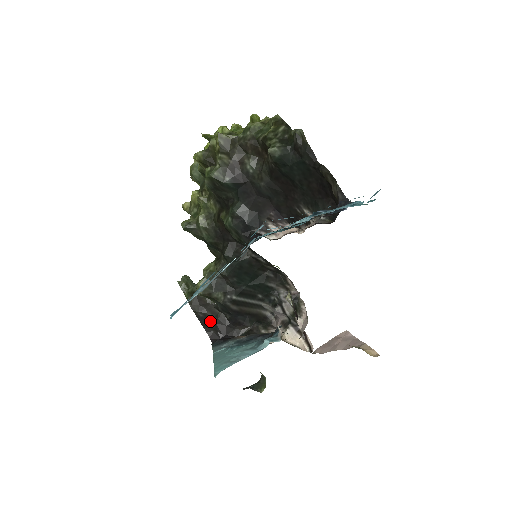
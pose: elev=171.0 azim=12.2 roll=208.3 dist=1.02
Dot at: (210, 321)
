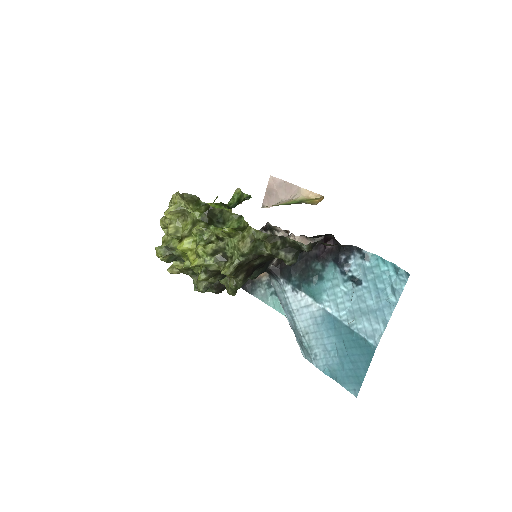
Dot at: occluded
